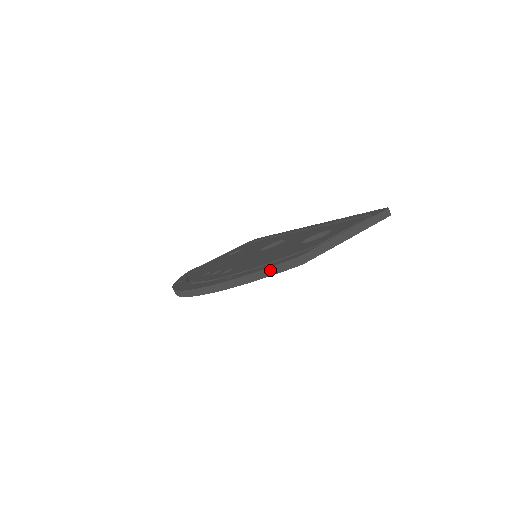
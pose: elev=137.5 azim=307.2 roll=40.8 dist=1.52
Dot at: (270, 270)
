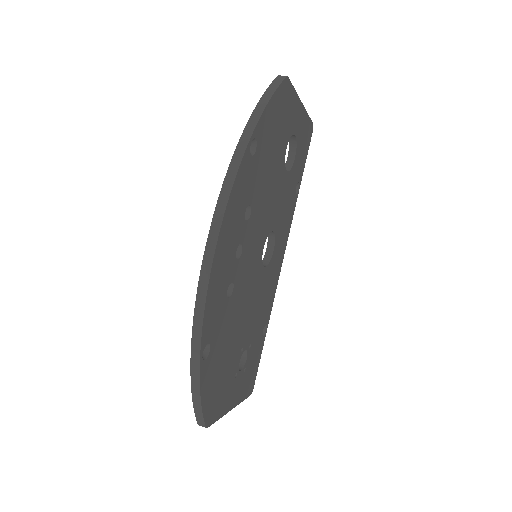
Dot at: (269, 90)
